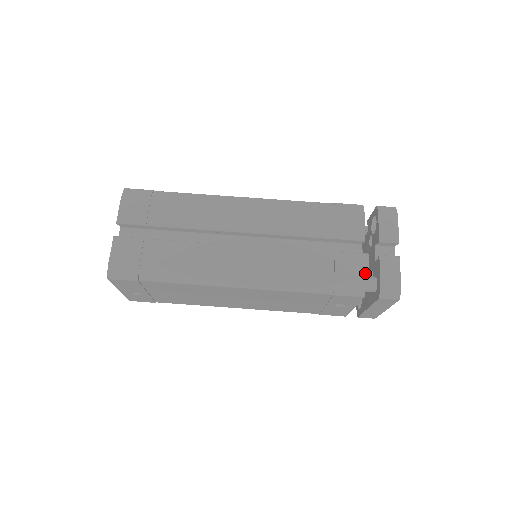
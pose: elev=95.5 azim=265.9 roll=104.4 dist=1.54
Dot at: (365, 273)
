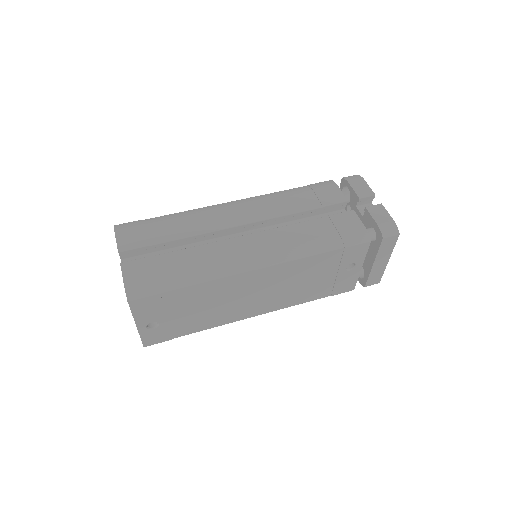
Dot at: occluded
